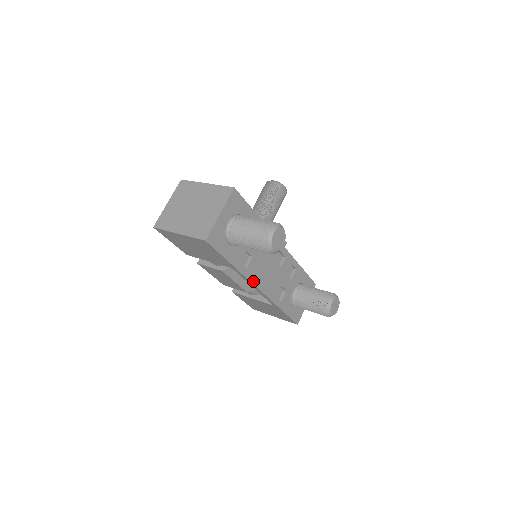
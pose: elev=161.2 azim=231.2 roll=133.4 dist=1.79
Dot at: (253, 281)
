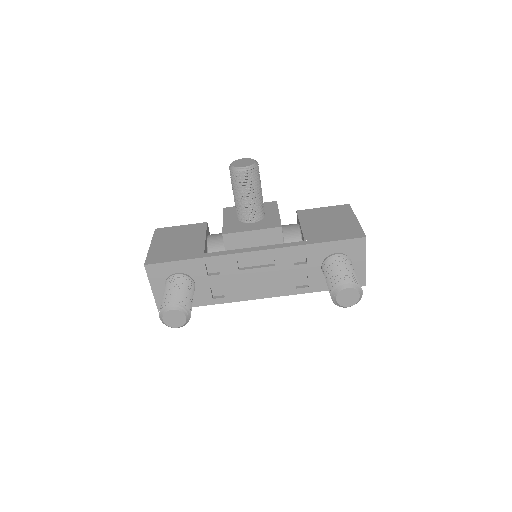
Dot at: (245, 298)
